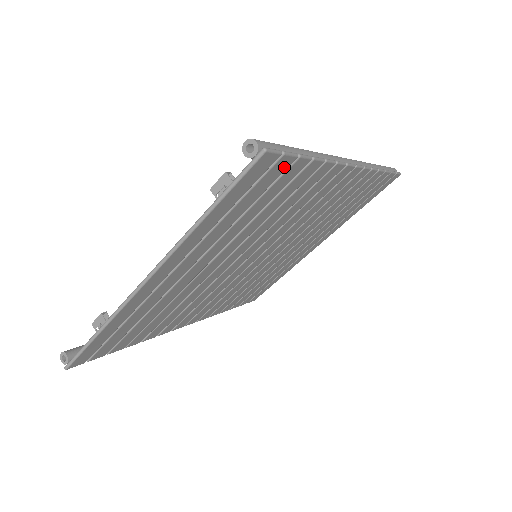
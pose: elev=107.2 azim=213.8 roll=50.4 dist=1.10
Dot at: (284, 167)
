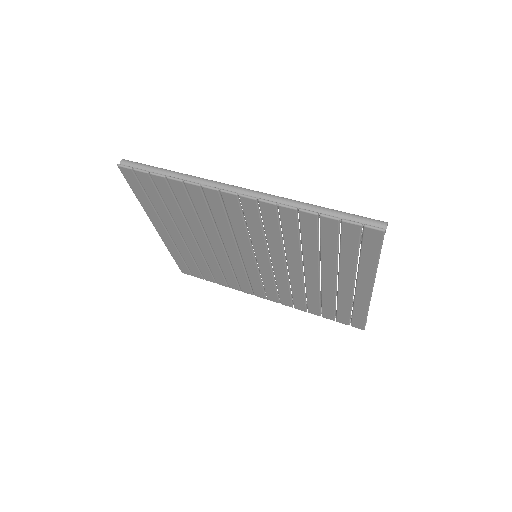
Dot at: (147, 178)
